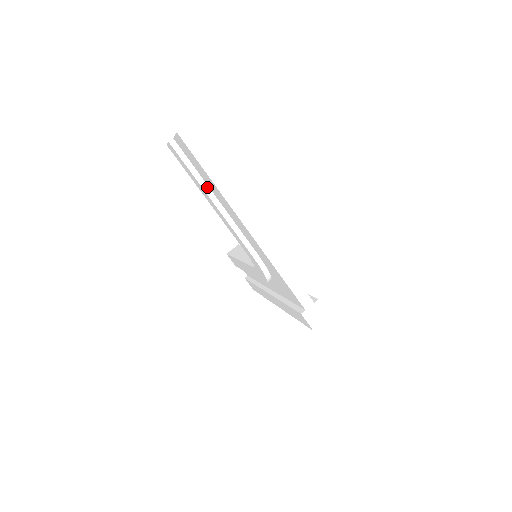
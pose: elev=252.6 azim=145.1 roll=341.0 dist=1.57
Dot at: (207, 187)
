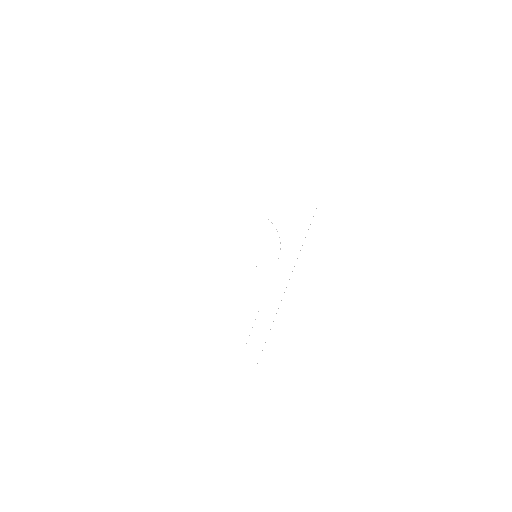
Dot at: (199, 191)
